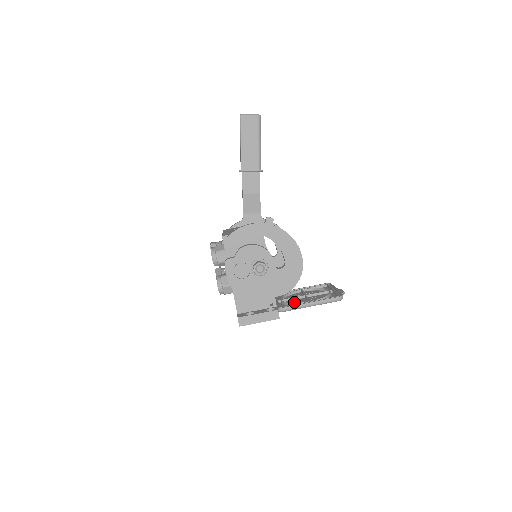
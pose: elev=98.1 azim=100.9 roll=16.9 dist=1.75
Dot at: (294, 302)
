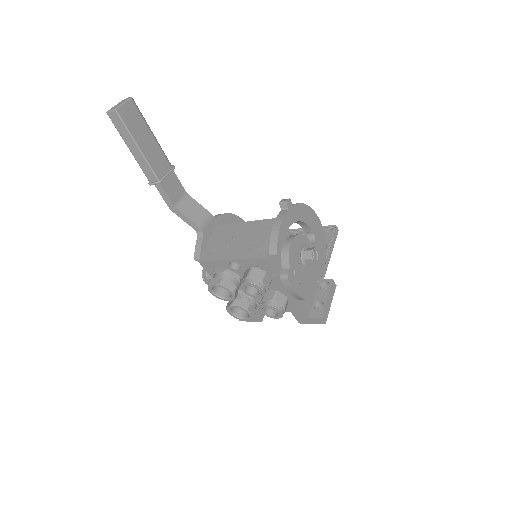
Dot at: occluded
